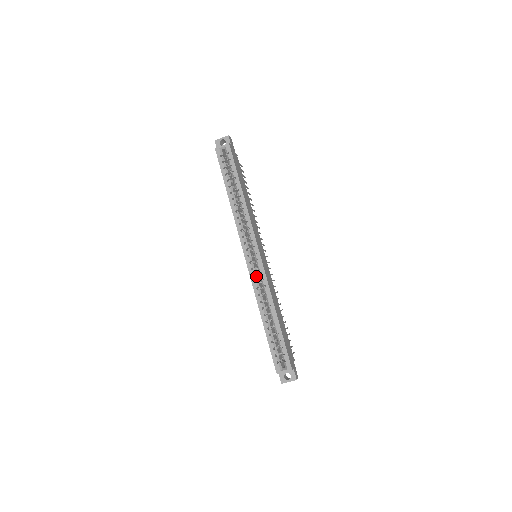
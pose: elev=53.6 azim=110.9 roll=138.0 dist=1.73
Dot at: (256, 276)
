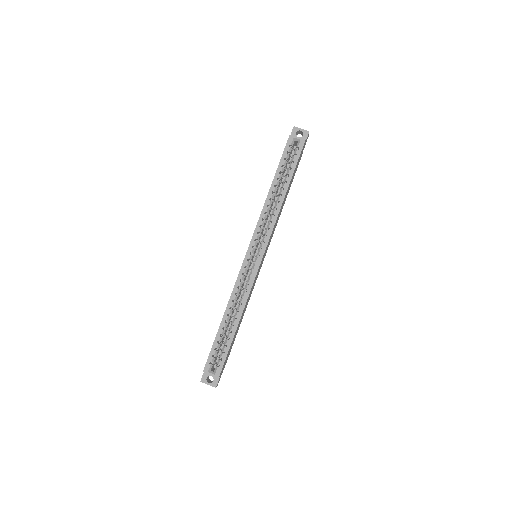
Dot at: (245, 275)
